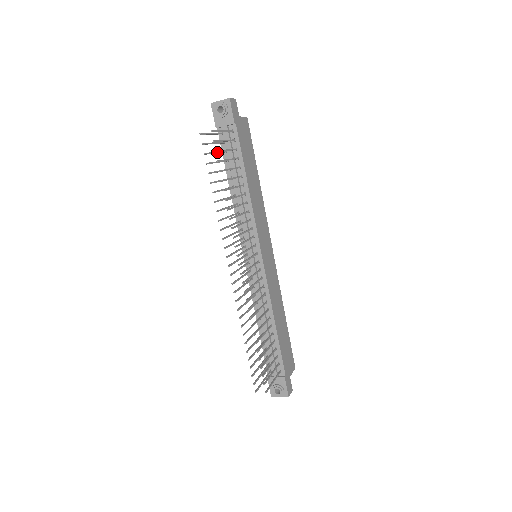
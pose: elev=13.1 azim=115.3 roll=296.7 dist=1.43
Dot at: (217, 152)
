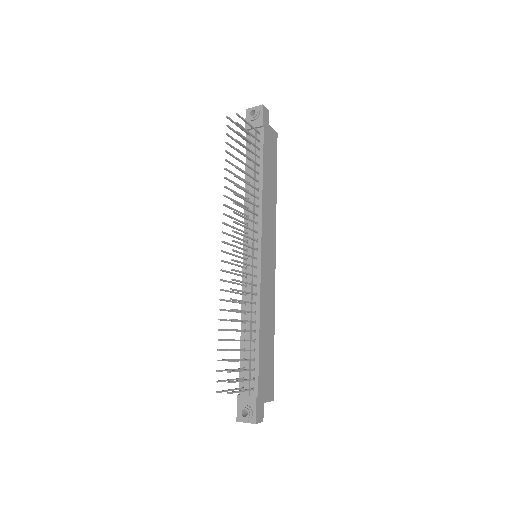
Dot at: occluded
